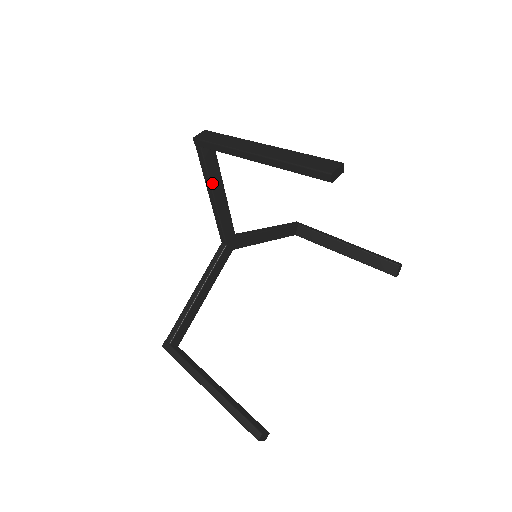
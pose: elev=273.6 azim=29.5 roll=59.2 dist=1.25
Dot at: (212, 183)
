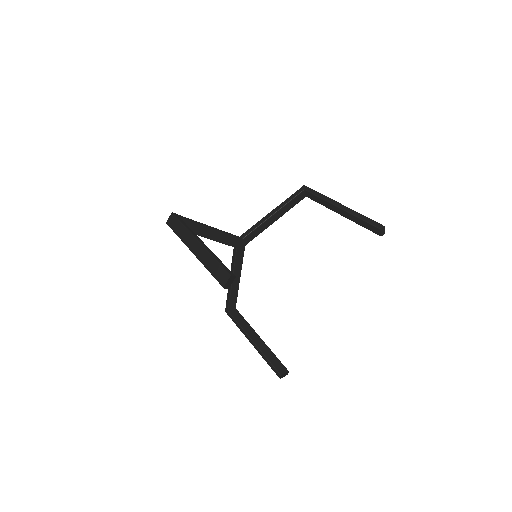
Dot at: (197, 233)
